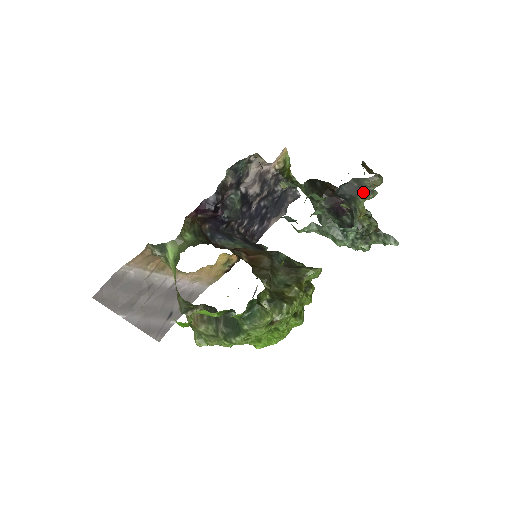
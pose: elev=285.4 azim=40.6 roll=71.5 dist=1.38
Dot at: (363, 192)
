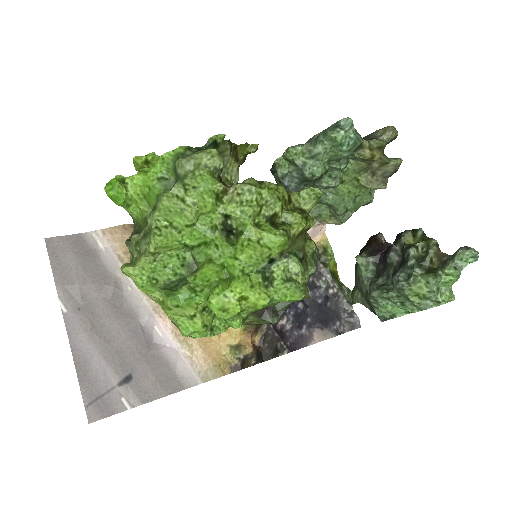
Dot at: (374, 140)
